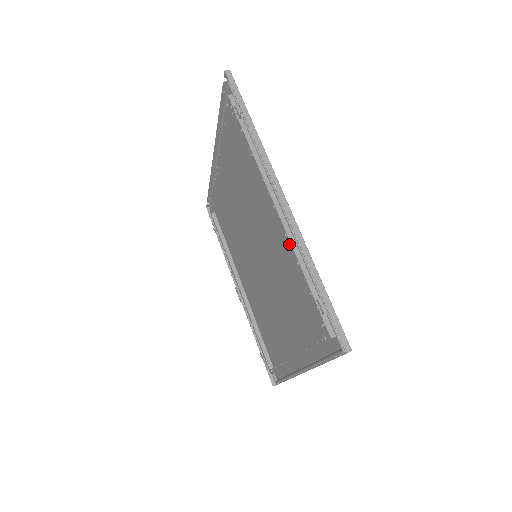
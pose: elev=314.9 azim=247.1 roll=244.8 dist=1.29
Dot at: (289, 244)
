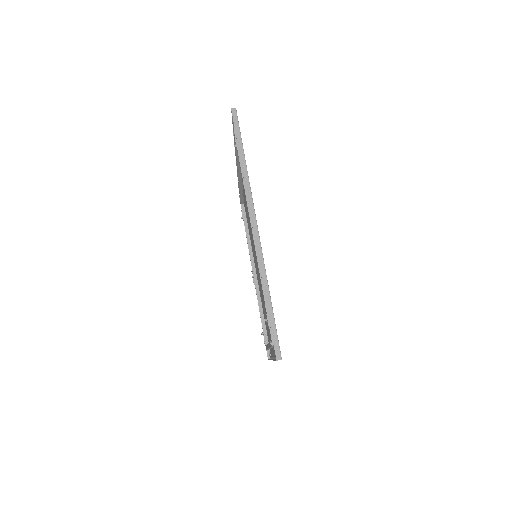
Dot at: occluded
